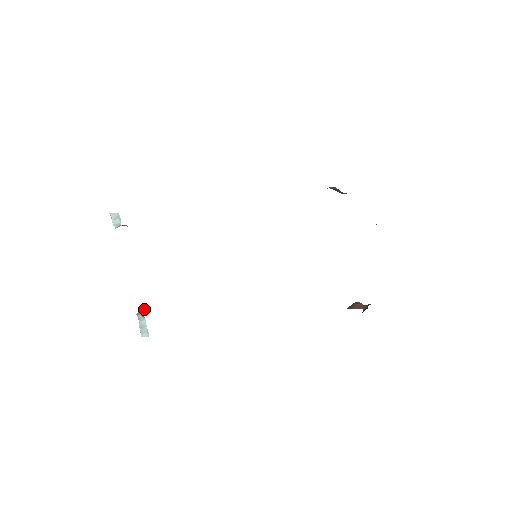
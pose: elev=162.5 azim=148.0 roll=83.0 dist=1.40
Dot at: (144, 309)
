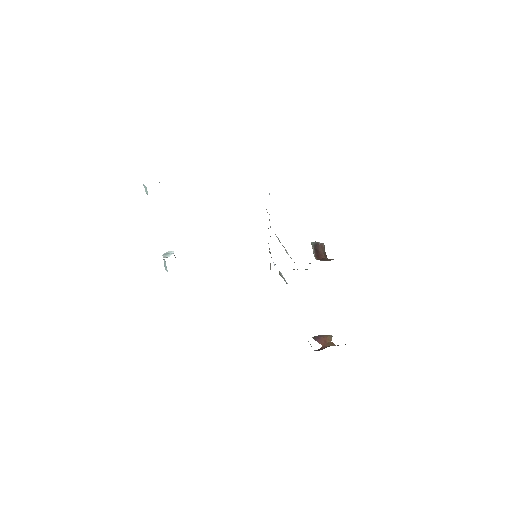
Dot at: (171, 252)
